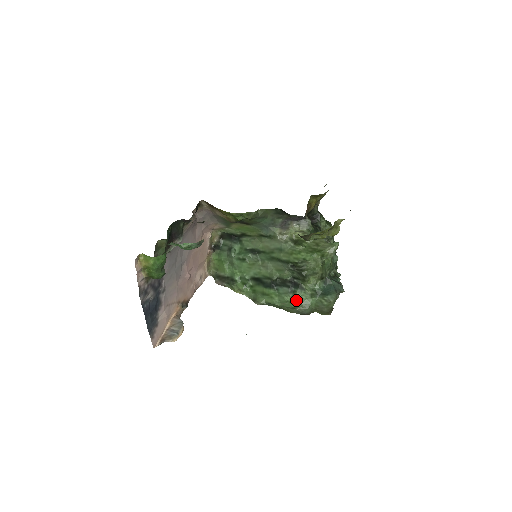
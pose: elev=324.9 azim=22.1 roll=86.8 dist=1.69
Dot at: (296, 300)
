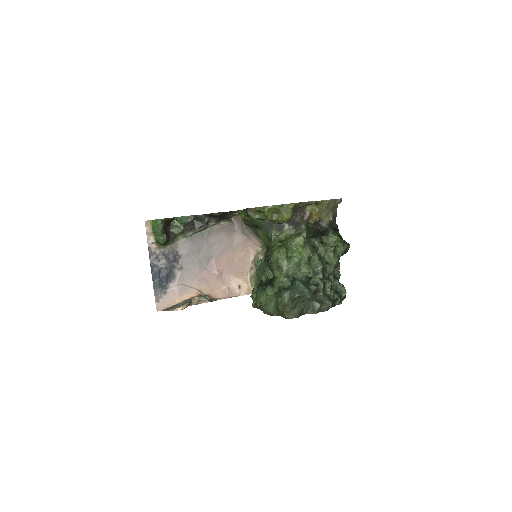
Dot at: (263, 295)
